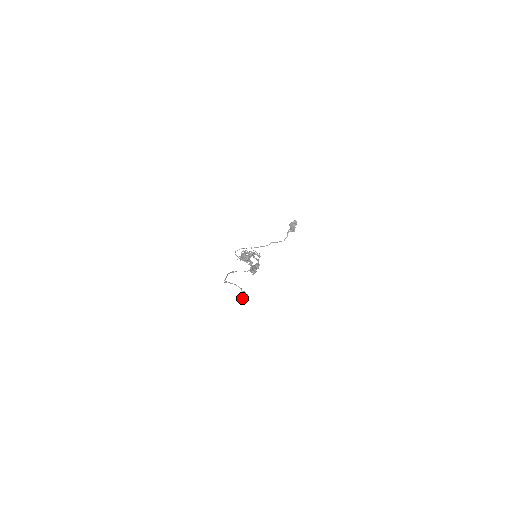
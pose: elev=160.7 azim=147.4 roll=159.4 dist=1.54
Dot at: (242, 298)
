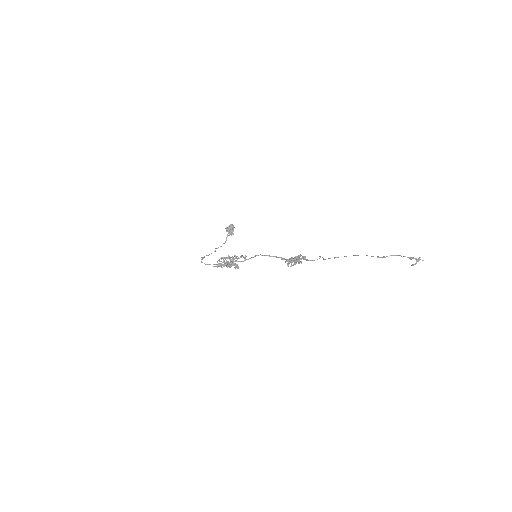
Dot at: (418, 261)
